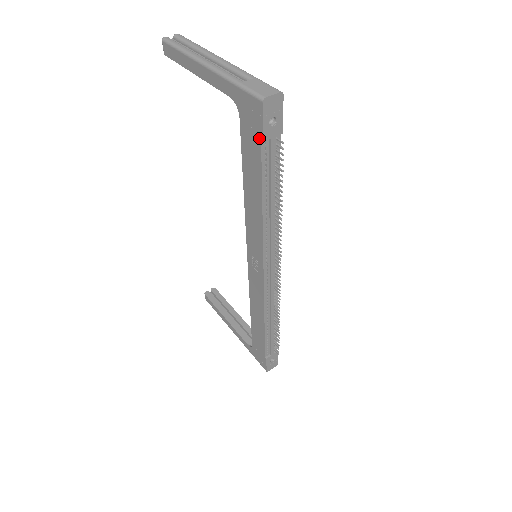
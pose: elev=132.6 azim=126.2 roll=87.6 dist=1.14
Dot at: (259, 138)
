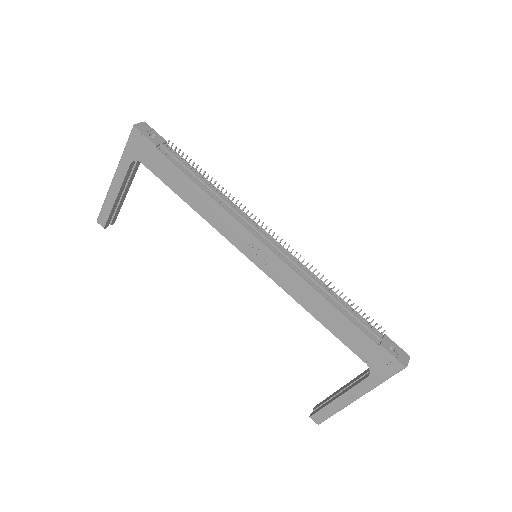
Dot at: (154, 149)
